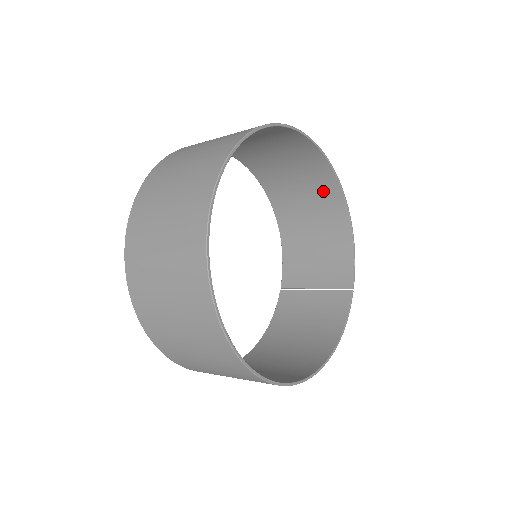
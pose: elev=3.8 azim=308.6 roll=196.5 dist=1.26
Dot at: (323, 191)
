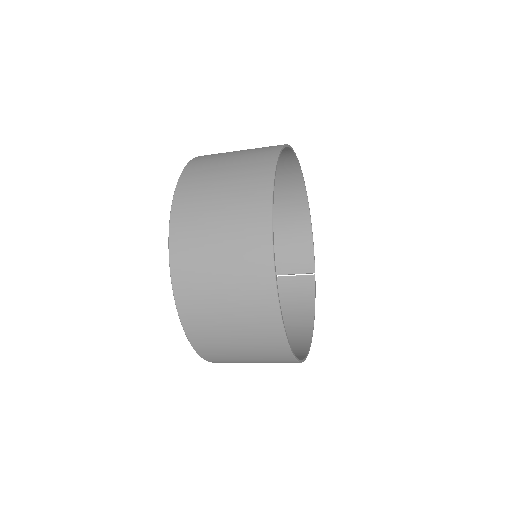
Dot at: (289, 193)
